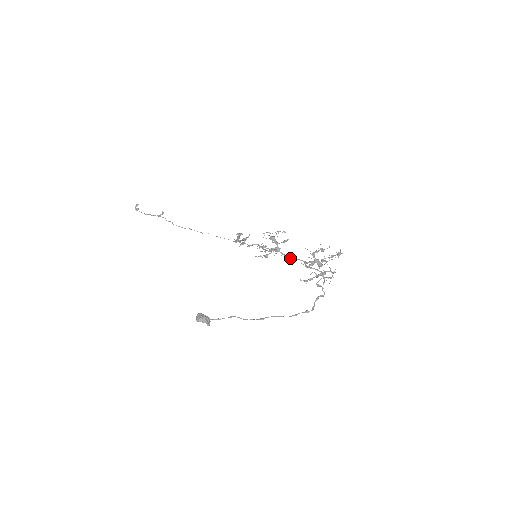
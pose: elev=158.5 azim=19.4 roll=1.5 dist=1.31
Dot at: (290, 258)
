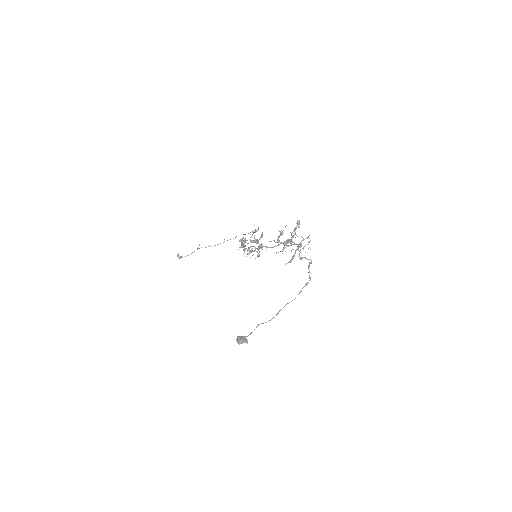
Dot at: occluded
